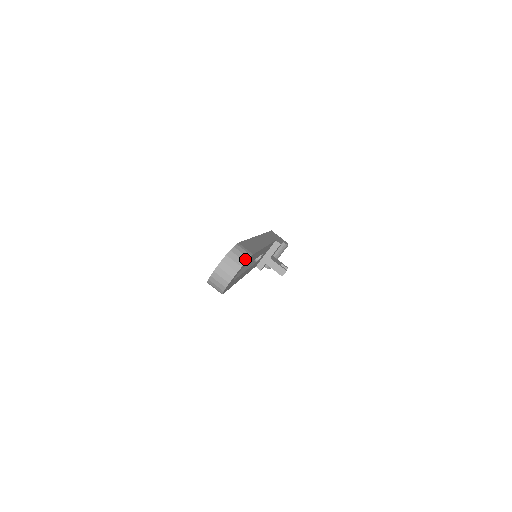
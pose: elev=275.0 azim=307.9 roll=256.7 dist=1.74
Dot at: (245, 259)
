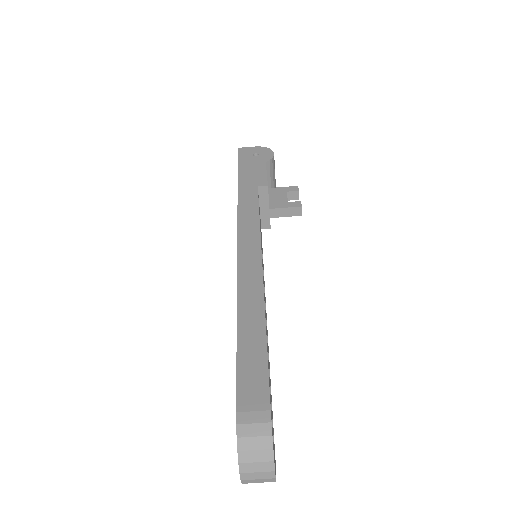
Dot at: (268, 444)
